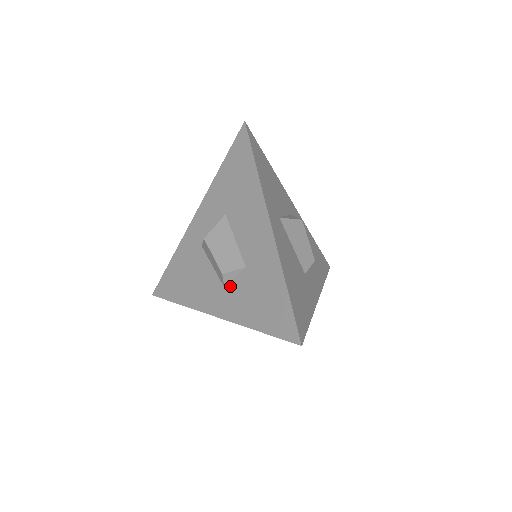
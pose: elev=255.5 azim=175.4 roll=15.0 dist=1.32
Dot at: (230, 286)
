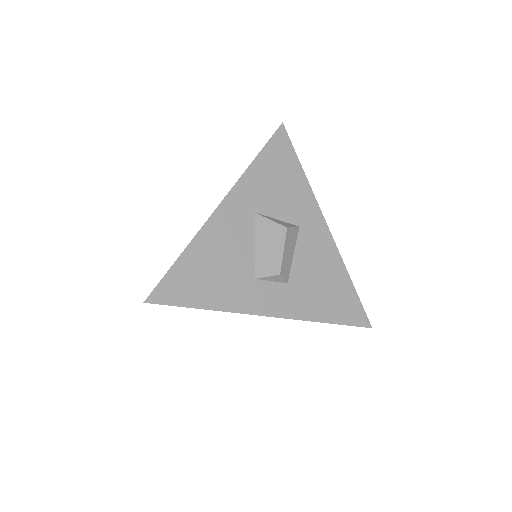
Dot at: occluded
